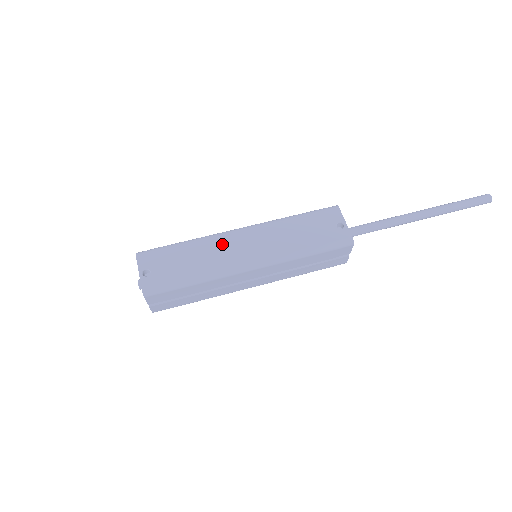
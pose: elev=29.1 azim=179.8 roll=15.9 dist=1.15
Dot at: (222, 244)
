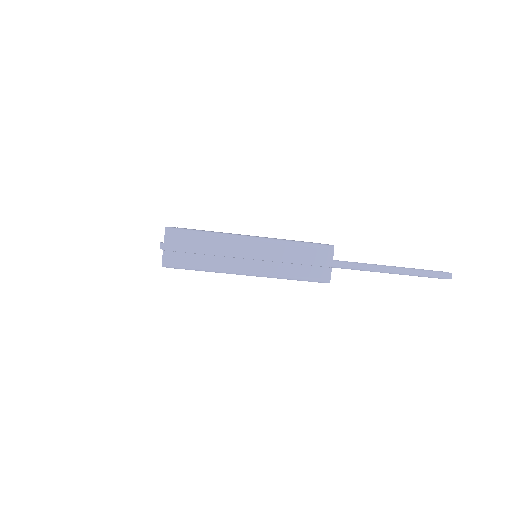
Dot at: occluded
